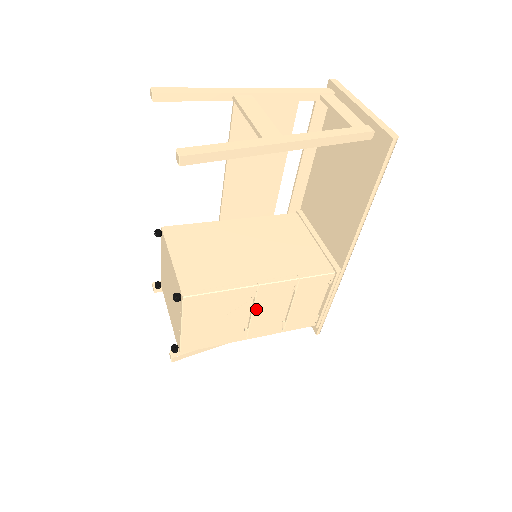
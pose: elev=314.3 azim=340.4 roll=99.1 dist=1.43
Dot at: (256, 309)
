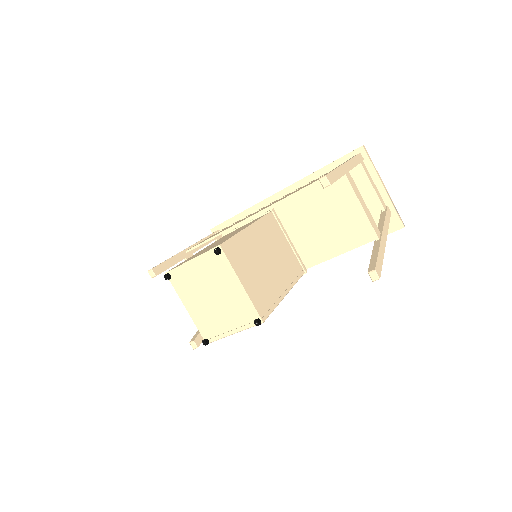
Dot at: occluded
